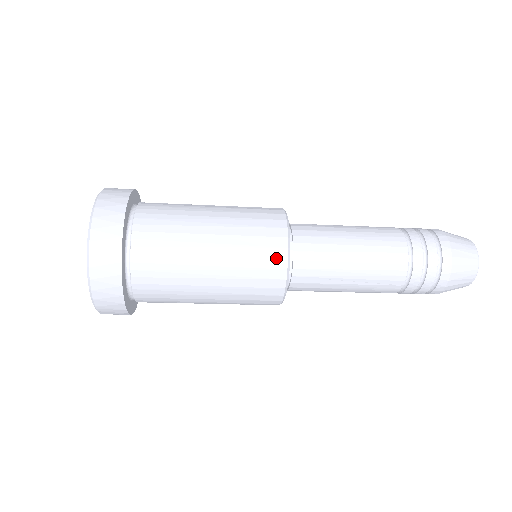
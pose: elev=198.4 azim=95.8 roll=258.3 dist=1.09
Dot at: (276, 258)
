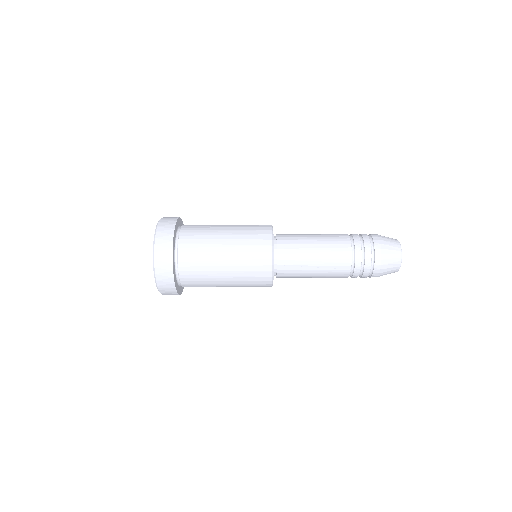
Dot at: (265, 252)
